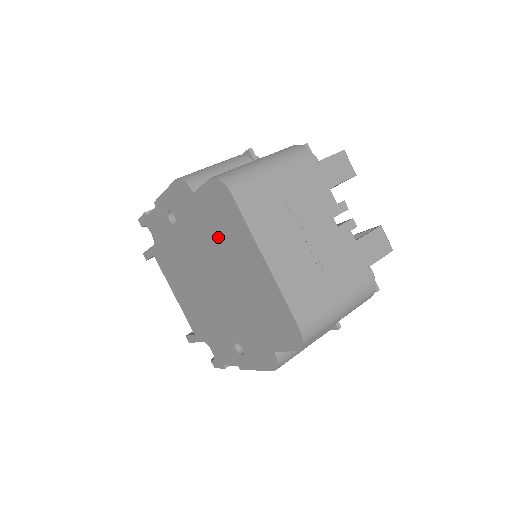
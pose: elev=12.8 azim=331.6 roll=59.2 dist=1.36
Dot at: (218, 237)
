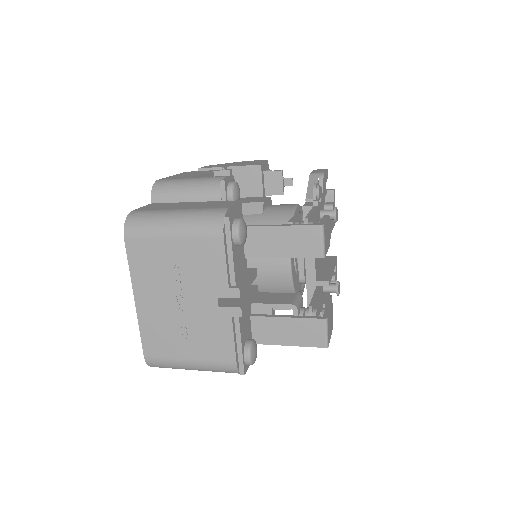
Dot at: occluded
